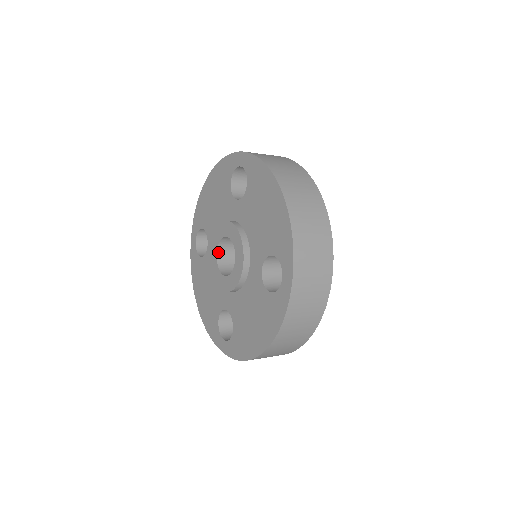
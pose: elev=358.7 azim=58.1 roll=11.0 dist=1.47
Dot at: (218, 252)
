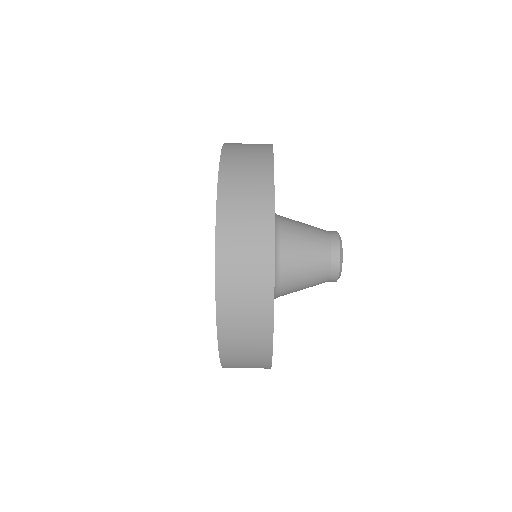
Dot at: occluded
